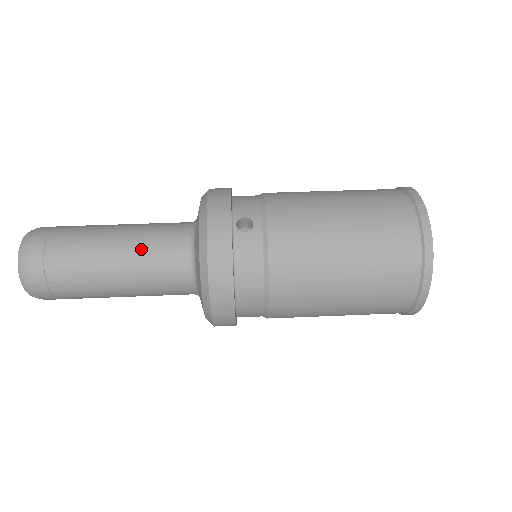
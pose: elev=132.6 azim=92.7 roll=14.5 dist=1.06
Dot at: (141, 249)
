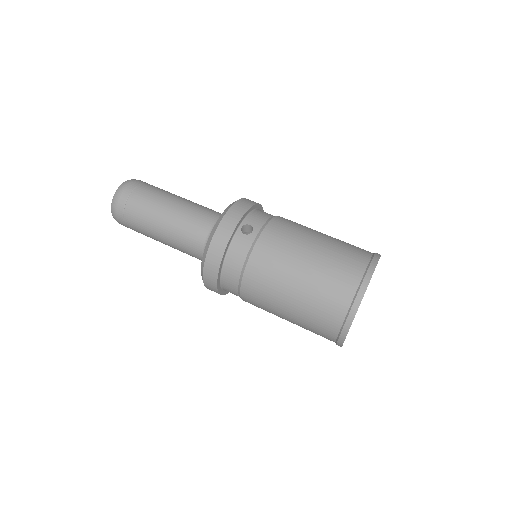
Dot at: (183, 218)
